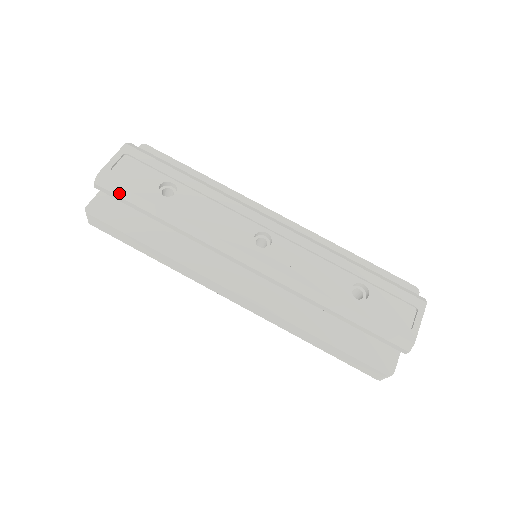
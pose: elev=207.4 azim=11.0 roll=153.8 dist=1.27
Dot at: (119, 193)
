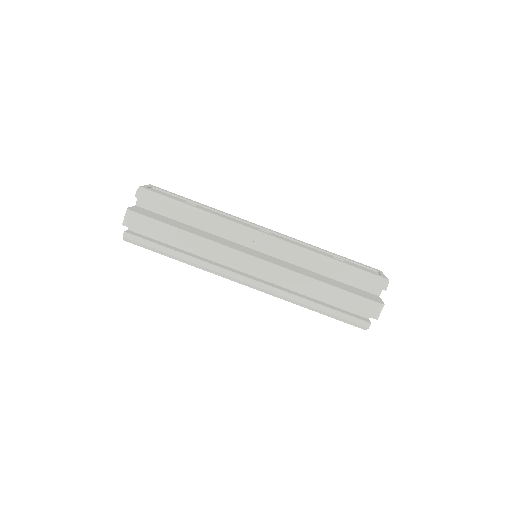
Dot at: (158, 197)
